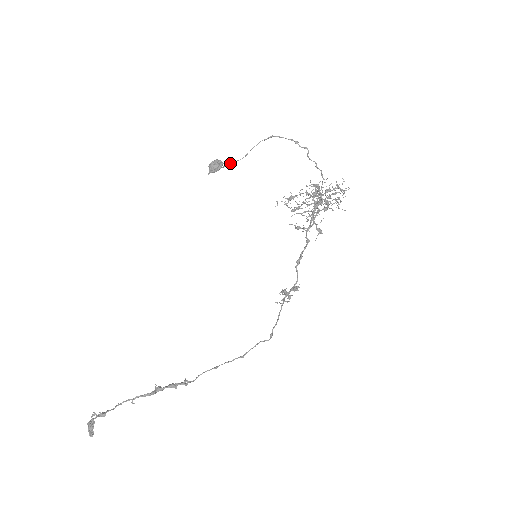
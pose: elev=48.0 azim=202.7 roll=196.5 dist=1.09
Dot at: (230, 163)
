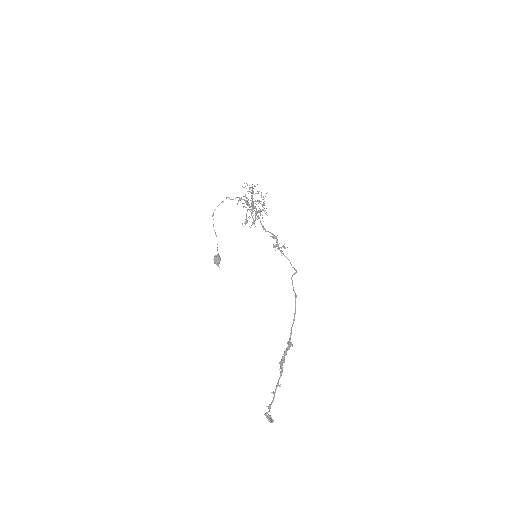
Dot at: (217, 249)
